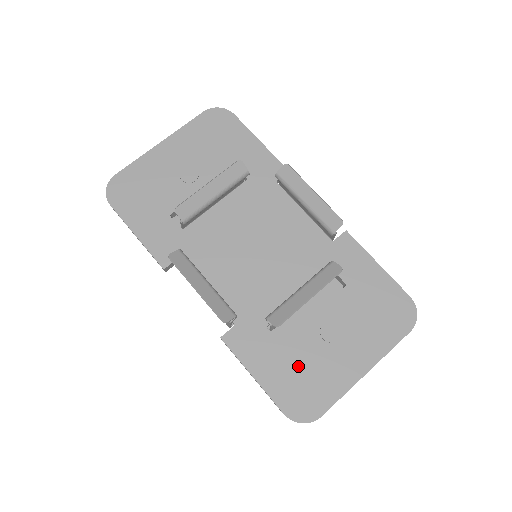
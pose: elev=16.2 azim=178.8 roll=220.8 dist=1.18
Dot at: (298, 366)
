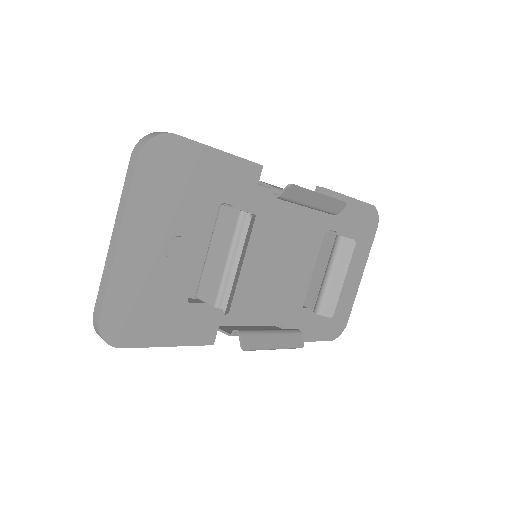
Dot at: occluded
